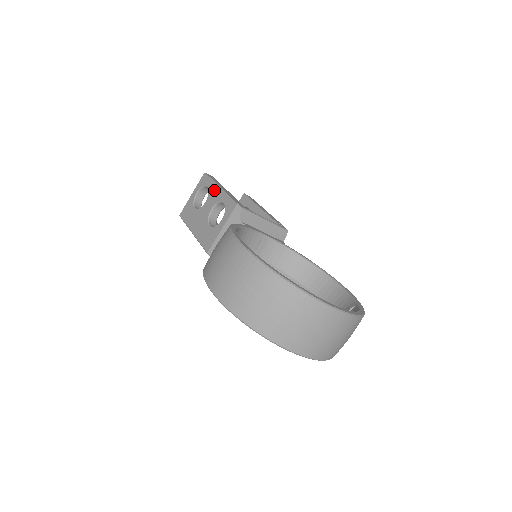
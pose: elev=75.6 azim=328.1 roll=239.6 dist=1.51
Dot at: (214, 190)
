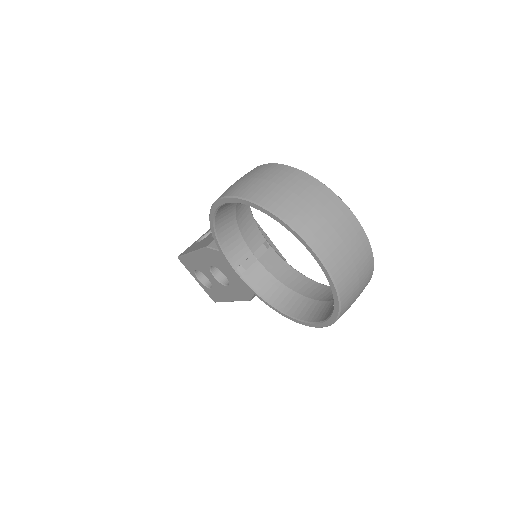
Dot at: occluded
